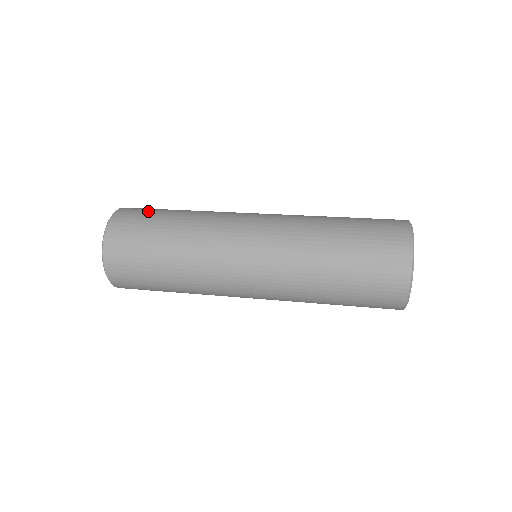
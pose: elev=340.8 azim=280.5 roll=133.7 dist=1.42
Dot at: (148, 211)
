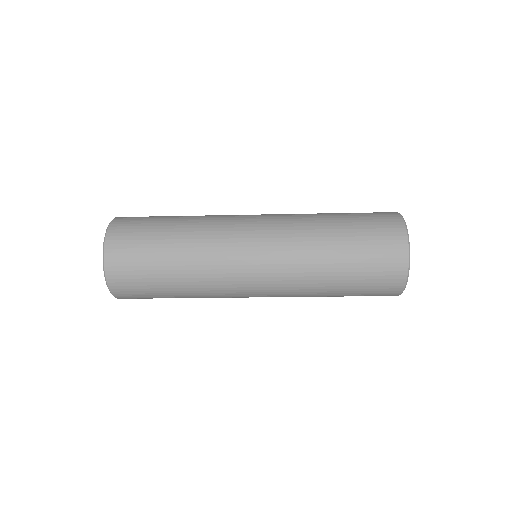
Dot at: (150, 216)
